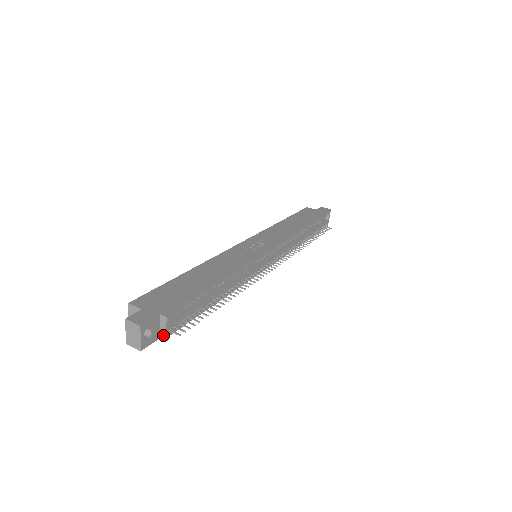
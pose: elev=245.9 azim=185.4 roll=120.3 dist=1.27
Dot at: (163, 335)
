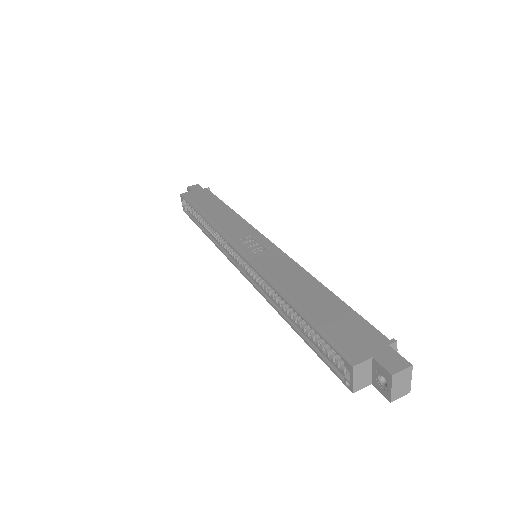
Dot at: occluded
